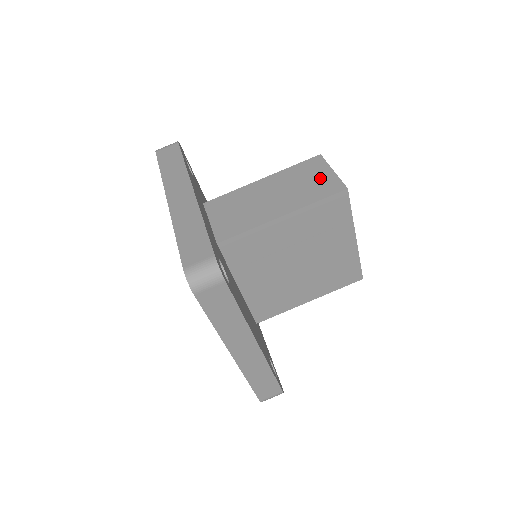
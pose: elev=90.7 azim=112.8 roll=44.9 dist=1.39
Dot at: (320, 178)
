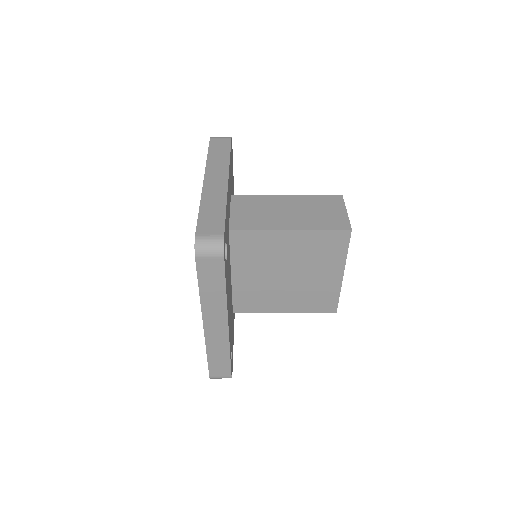
Dot at: (334, 213)
